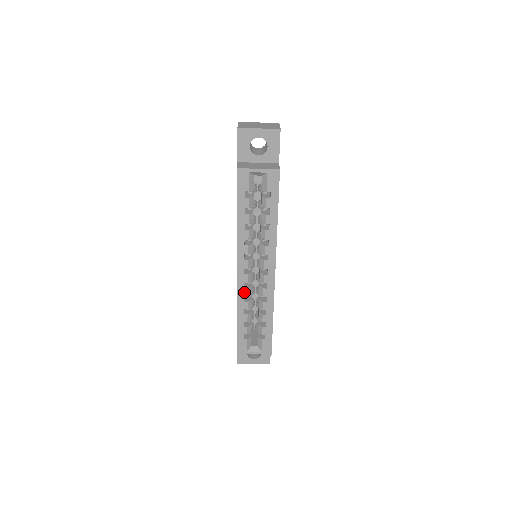
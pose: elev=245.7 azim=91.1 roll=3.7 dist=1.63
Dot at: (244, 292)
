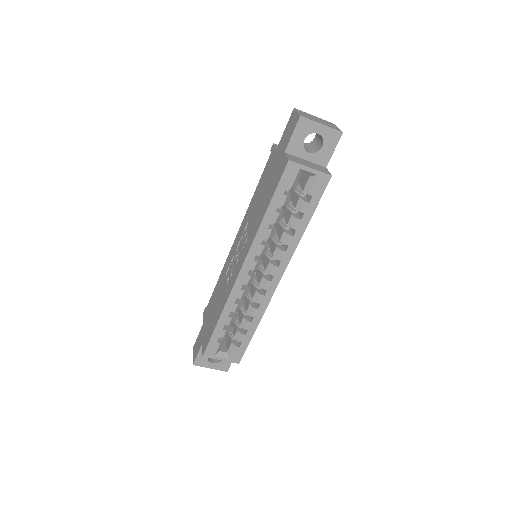
Dot at: (239, 293)
